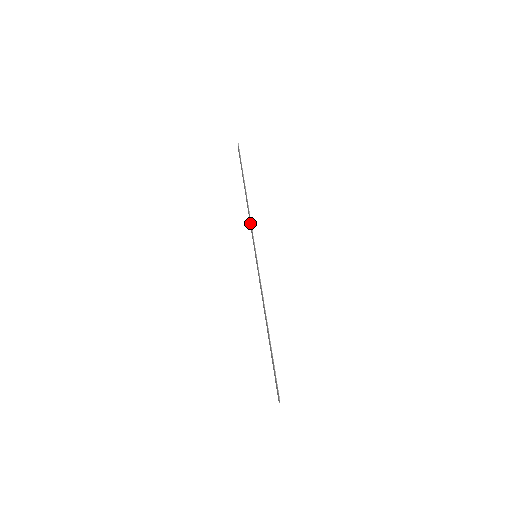
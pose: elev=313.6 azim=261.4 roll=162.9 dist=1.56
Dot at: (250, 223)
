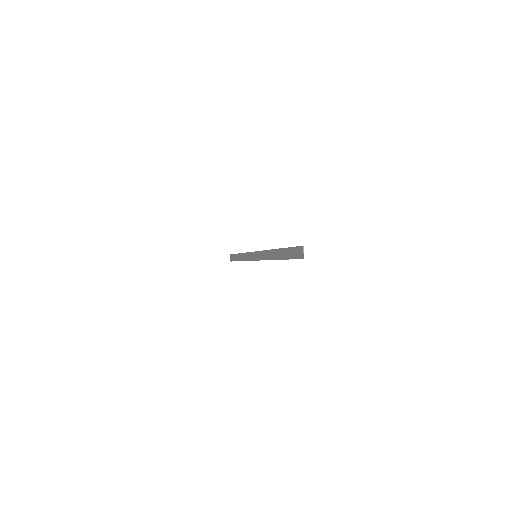
Dot at: (247, 257)
